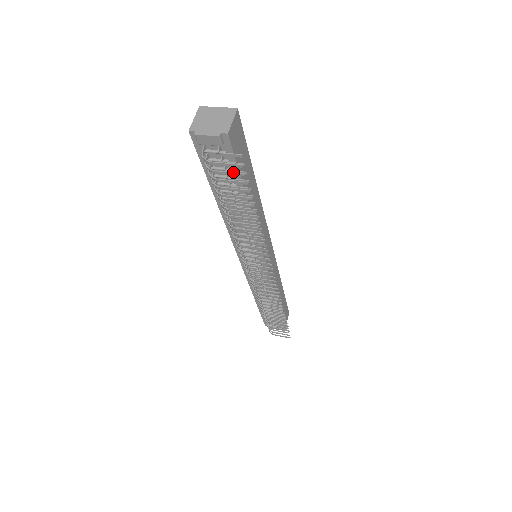
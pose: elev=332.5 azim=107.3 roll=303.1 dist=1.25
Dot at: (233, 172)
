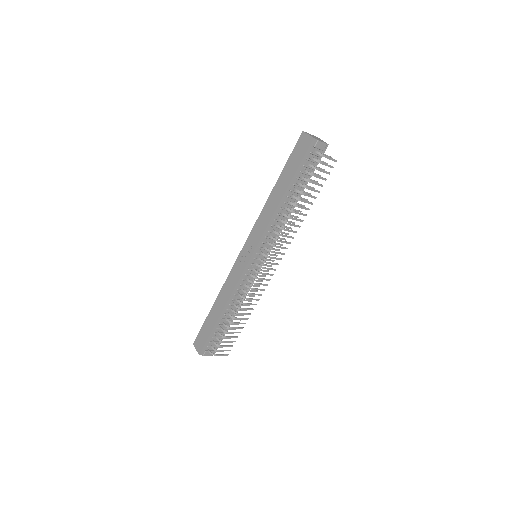
Dot at: (329, 165)
